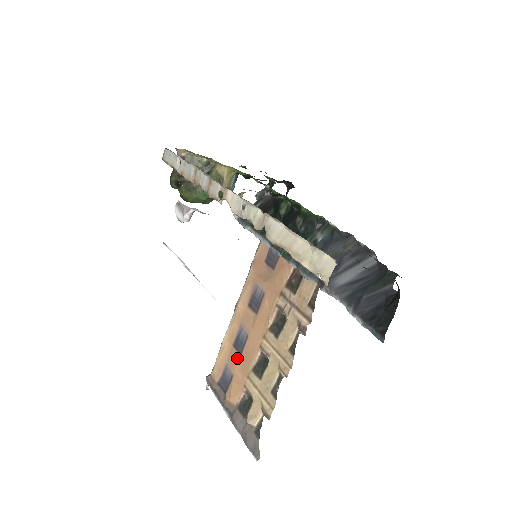
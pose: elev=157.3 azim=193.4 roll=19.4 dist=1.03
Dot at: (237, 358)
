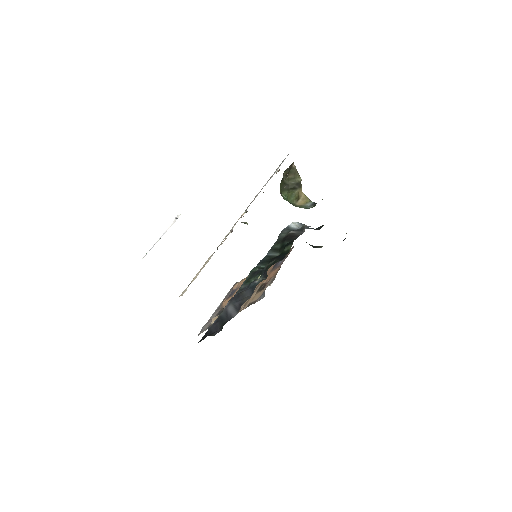
Dot at: occluded
